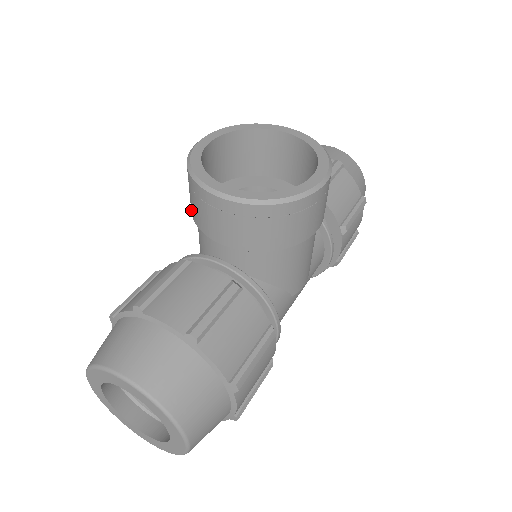
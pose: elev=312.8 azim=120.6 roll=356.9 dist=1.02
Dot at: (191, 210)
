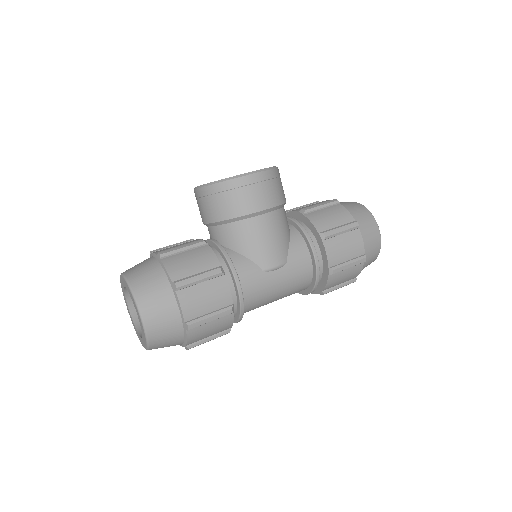
Dot at: occluded
